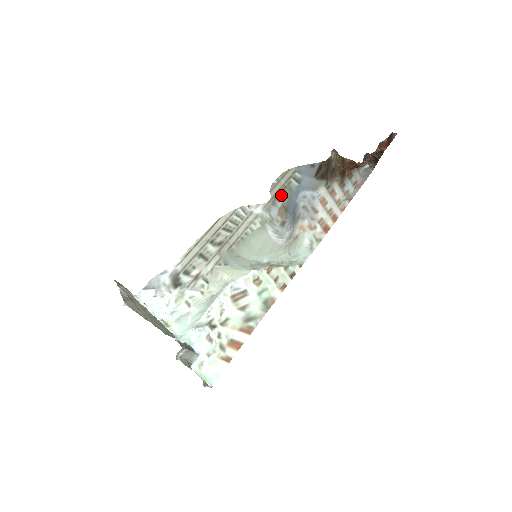
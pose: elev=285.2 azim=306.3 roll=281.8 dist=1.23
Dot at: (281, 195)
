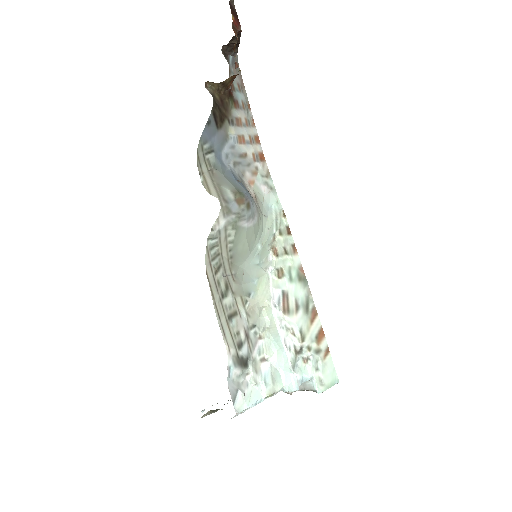
Dot at: (220, 184)
